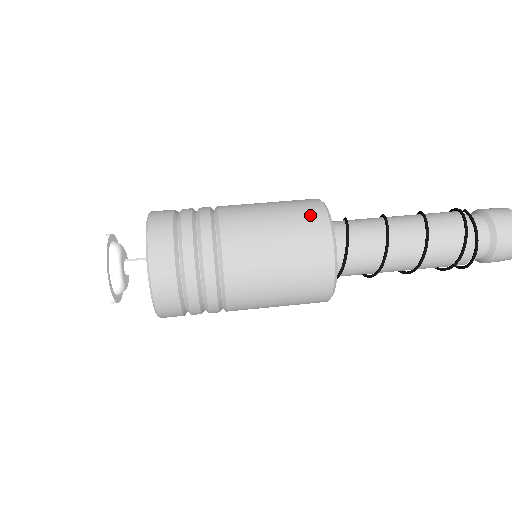
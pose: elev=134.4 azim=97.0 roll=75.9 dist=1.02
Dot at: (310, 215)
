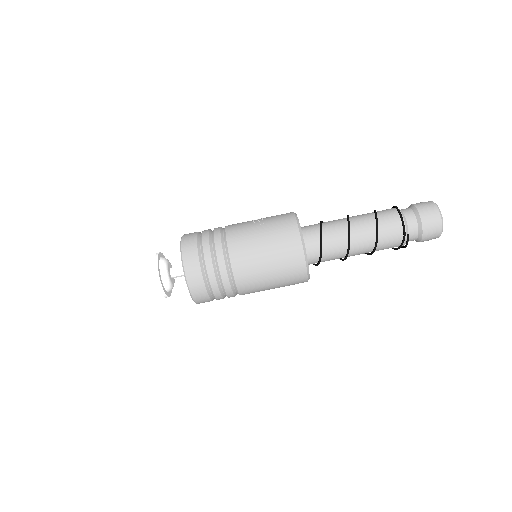
Dot at: (296, 279)
